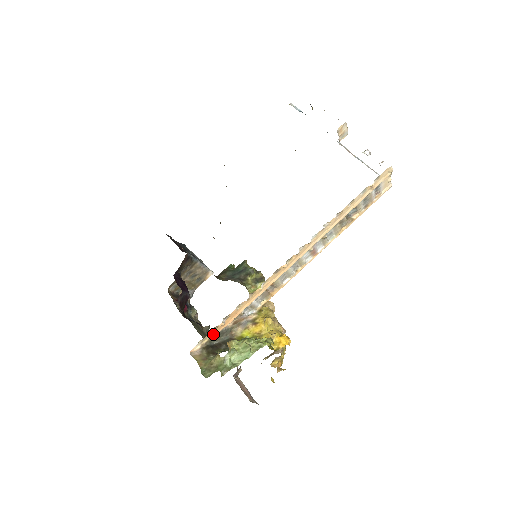
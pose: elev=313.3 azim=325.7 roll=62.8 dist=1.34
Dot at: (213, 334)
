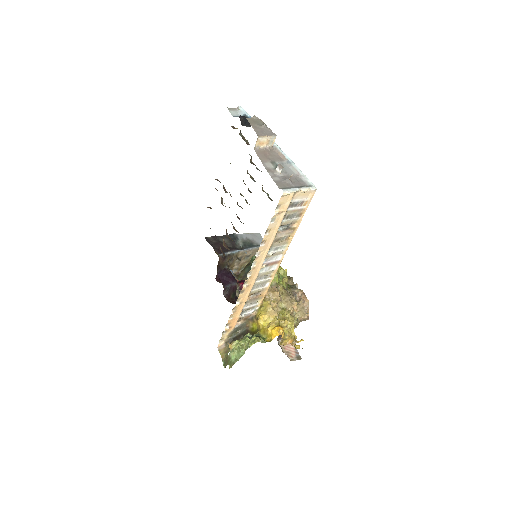
Dot at: (228, 333)
